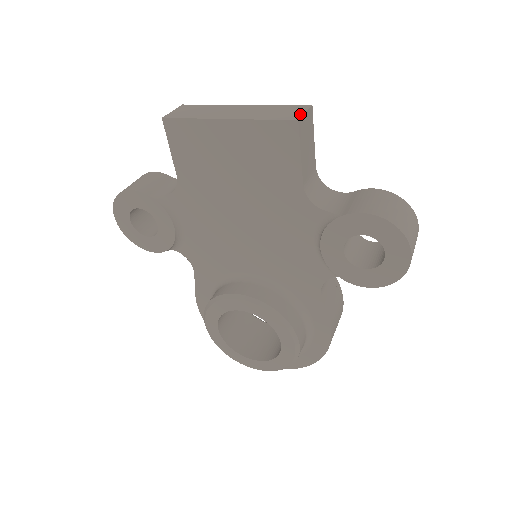
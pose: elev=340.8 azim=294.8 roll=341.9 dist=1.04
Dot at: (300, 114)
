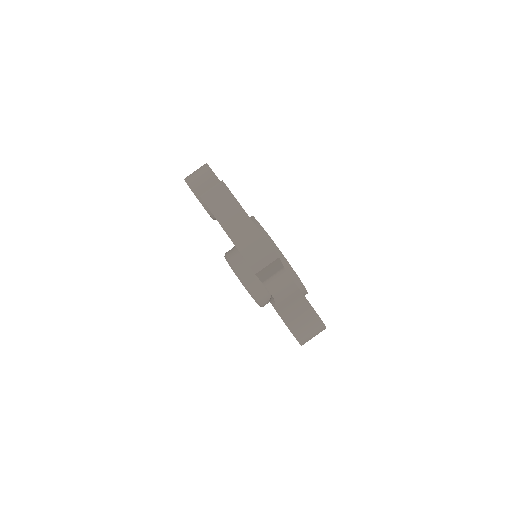
Dot at: (262, 266)
